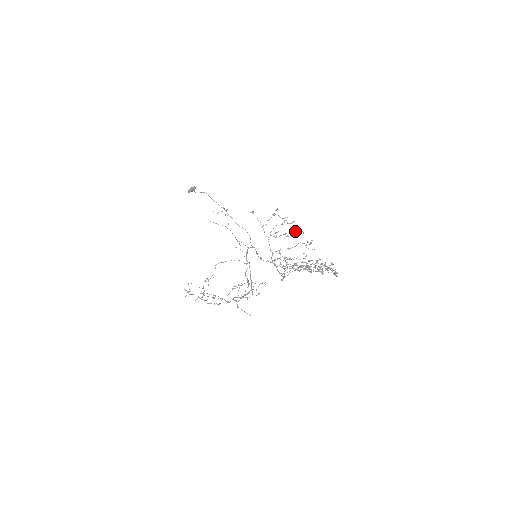
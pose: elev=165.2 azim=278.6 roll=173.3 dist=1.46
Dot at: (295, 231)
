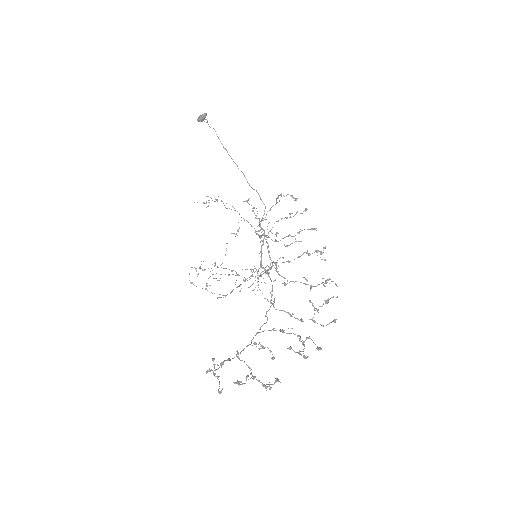
Dot at: (304, 229)
